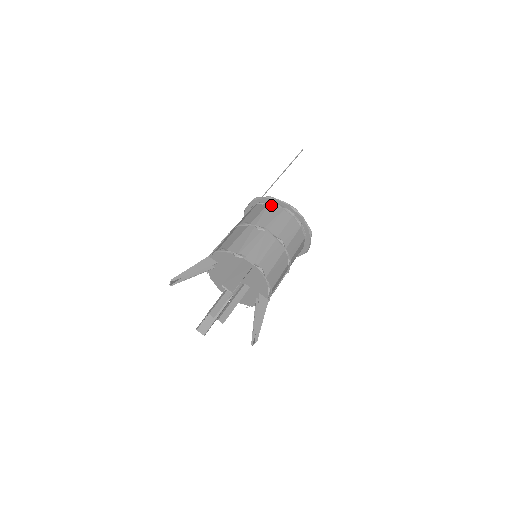
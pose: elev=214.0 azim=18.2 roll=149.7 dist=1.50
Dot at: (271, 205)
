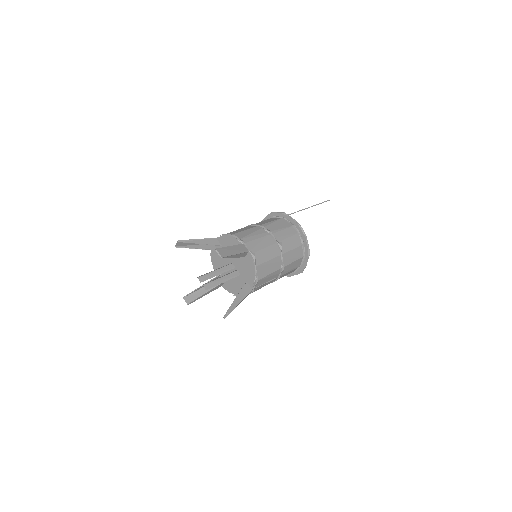
Dot at: (283, 219)
